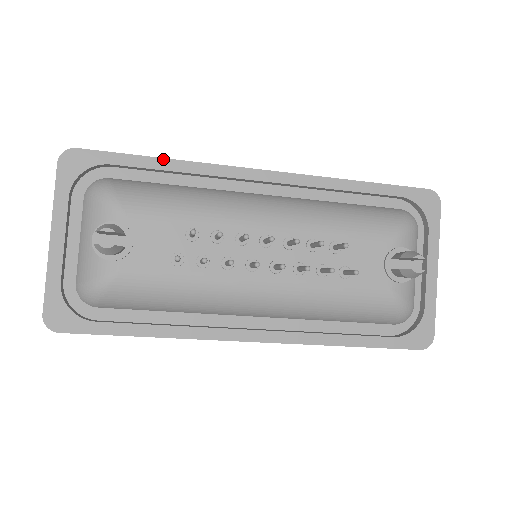
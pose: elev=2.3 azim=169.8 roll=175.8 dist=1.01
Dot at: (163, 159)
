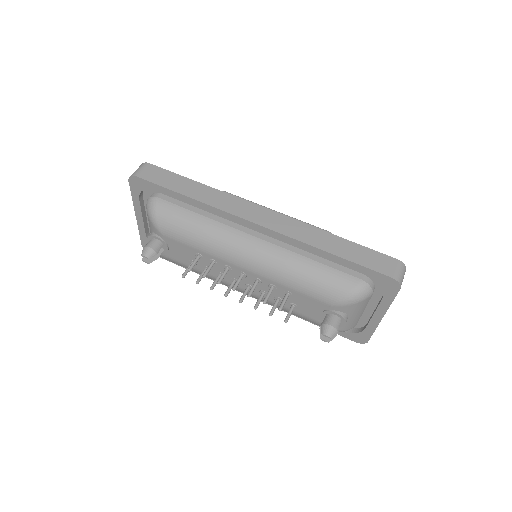
Dot at: (187, 197)
